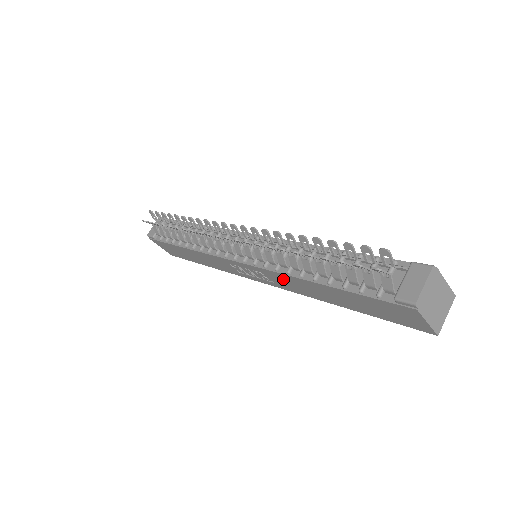
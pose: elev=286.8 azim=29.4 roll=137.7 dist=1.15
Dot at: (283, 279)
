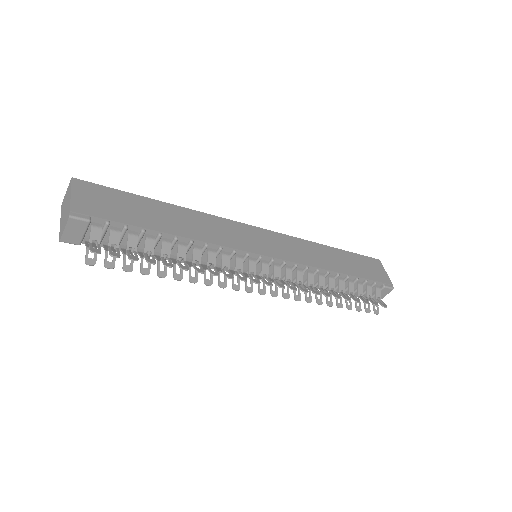
Dot at: occluded
